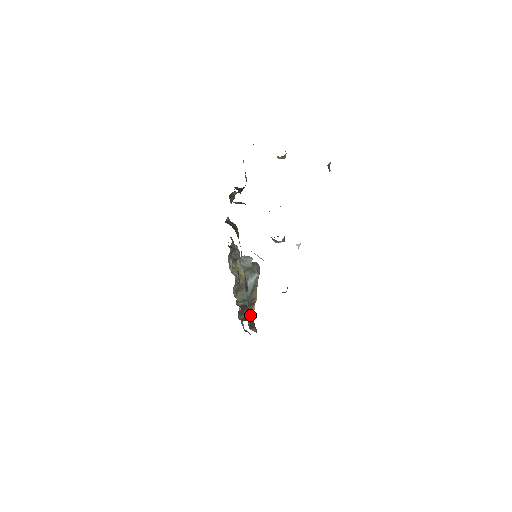
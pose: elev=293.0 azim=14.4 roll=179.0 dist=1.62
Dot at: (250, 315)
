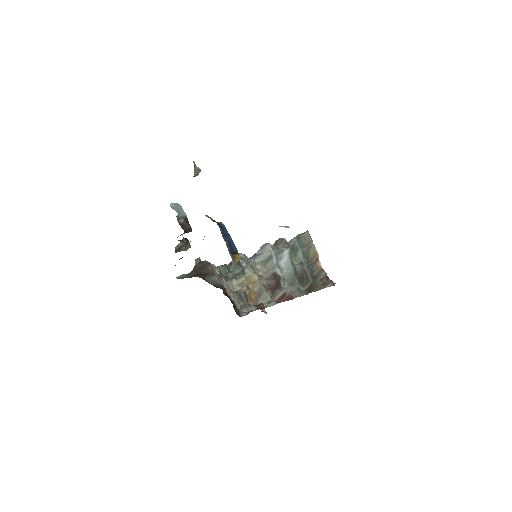
Dot at: (319, 273)
